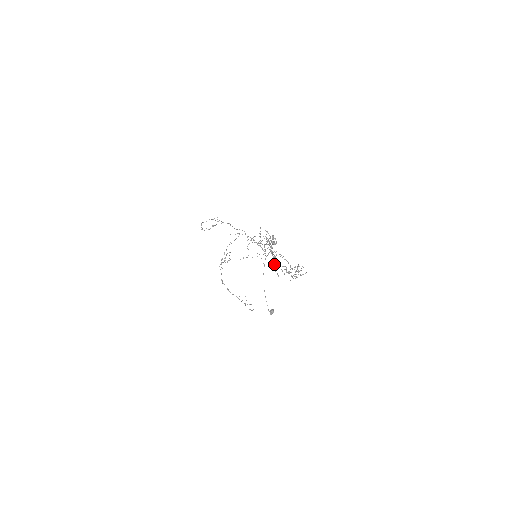
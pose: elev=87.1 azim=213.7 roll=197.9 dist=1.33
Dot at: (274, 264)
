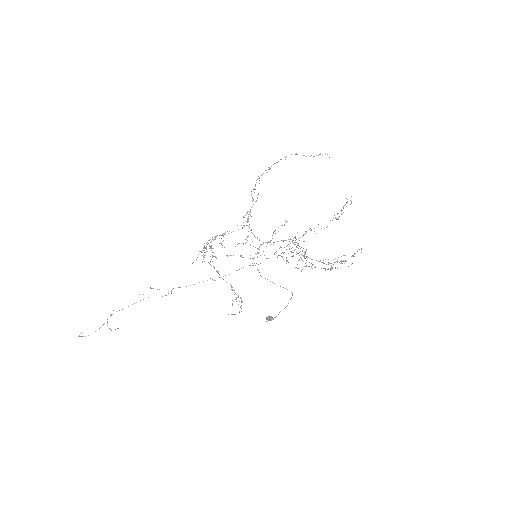
Dot at: (305, 254)
